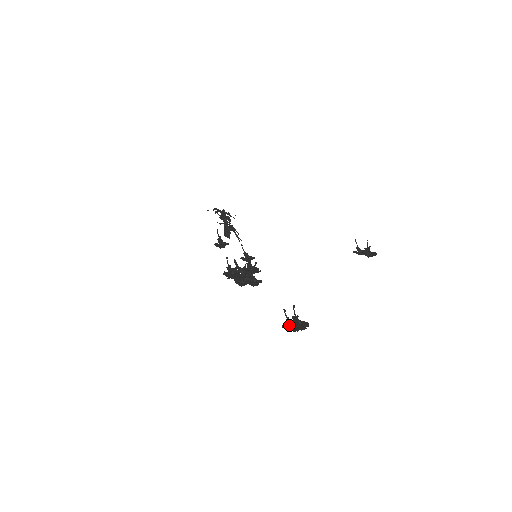
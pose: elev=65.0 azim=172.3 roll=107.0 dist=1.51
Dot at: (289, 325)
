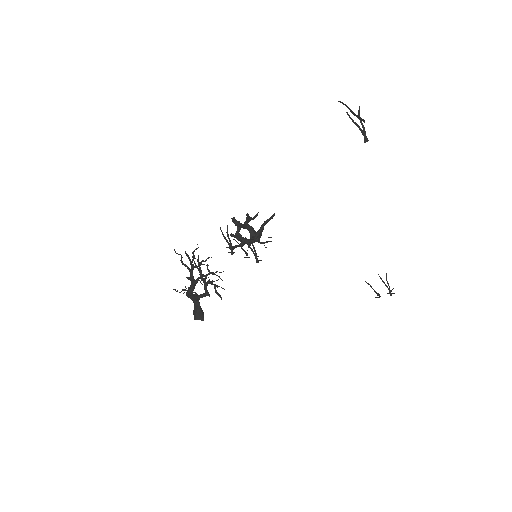
Dot at: occluded
